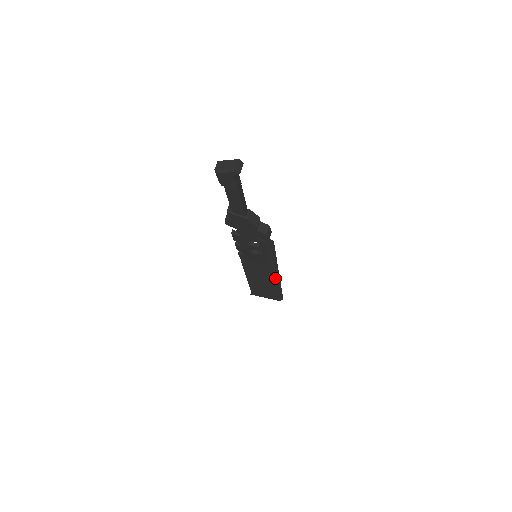
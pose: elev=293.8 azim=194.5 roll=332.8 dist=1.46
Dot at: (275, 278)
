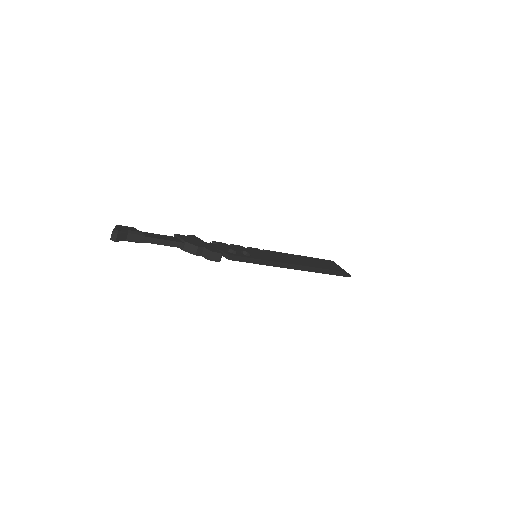
Dot at: (299, 269)
